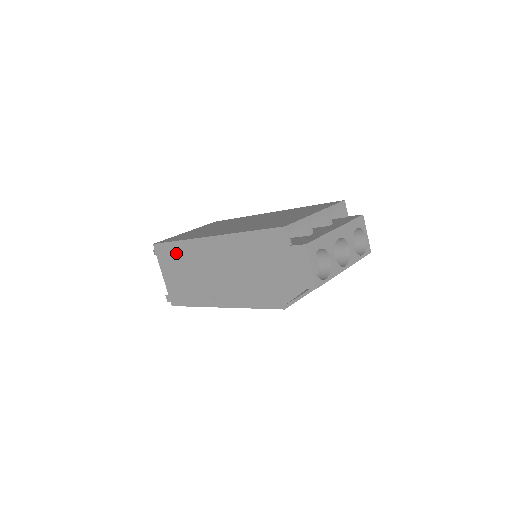
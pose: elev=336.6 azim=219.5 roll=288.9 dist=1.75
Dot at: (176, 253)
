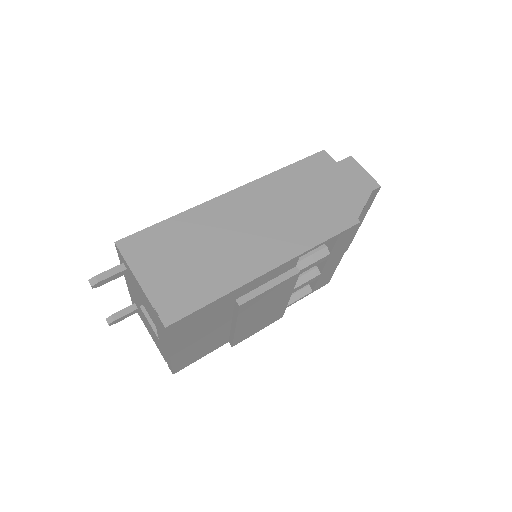
Dot at: (171, 234)
